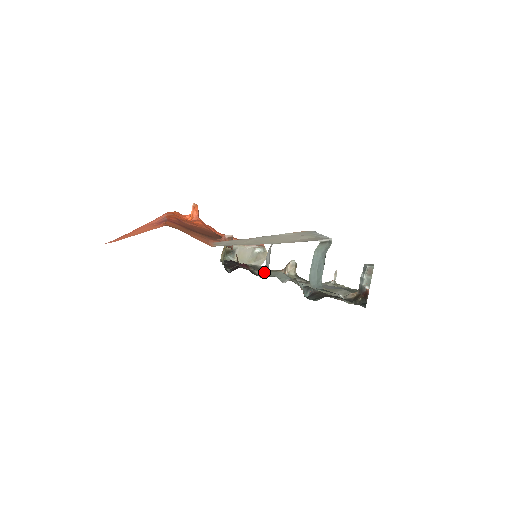
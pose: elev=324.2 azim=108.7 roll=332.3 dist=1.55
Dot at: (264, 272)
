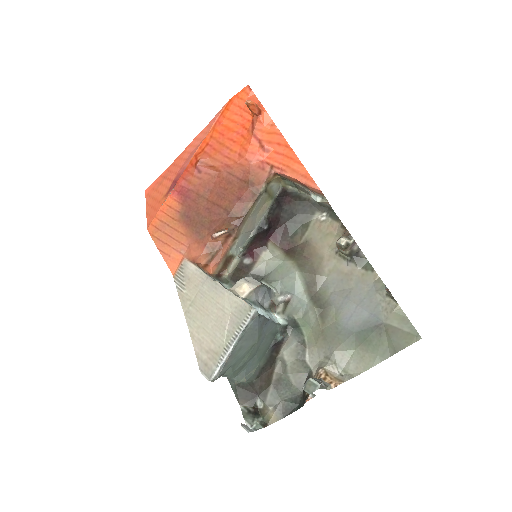
Dot at: occluded
